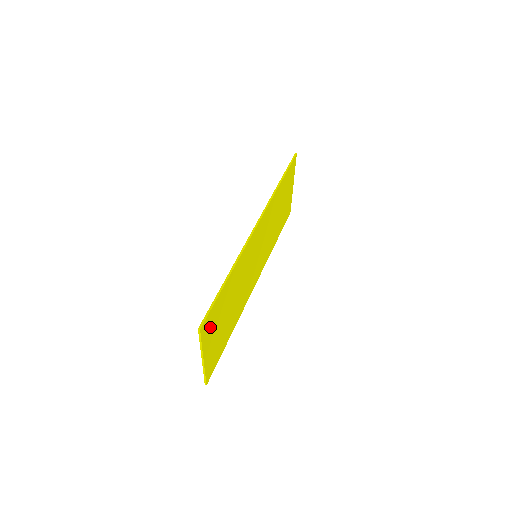
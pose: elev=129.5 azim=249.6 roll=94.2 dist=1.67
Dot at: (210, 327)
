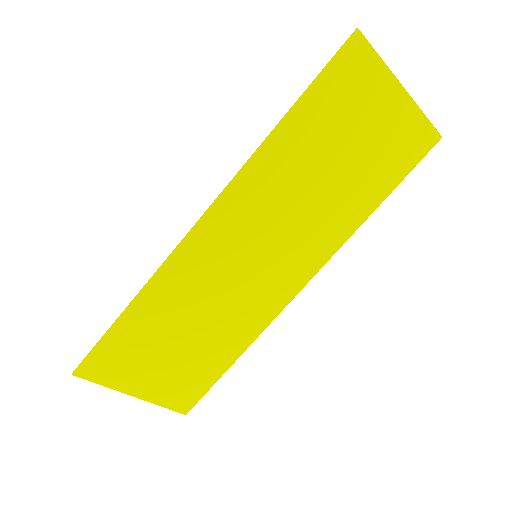
Dot at: (116, 367)
